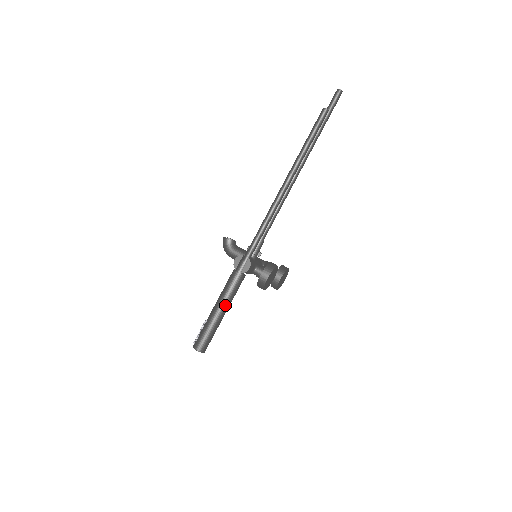
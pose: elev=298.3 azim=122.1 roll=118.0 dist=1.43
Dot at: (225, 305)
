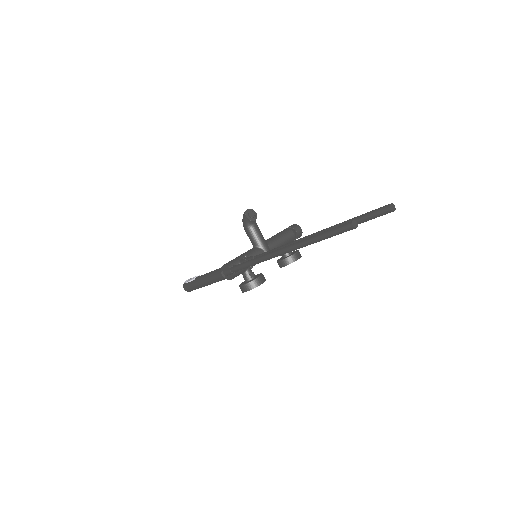
Dot at: (208, 283)
